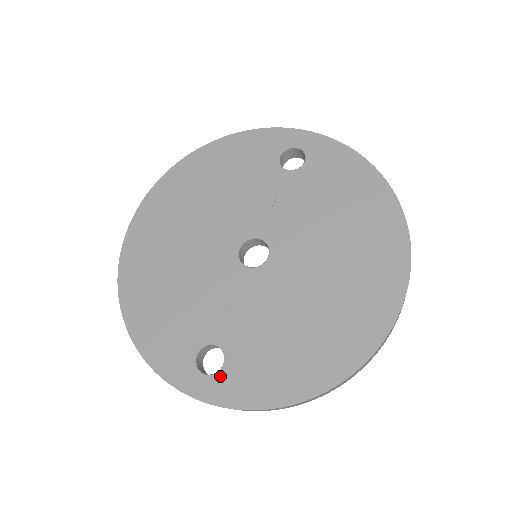
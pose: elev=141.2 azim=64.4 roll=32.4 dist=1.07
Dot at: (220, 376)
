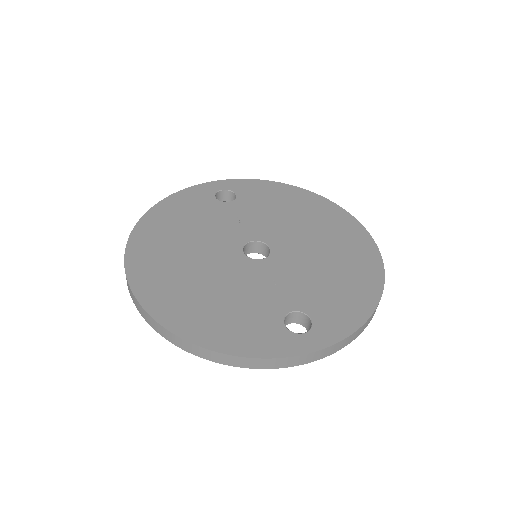
Dot at: (316, 326)
